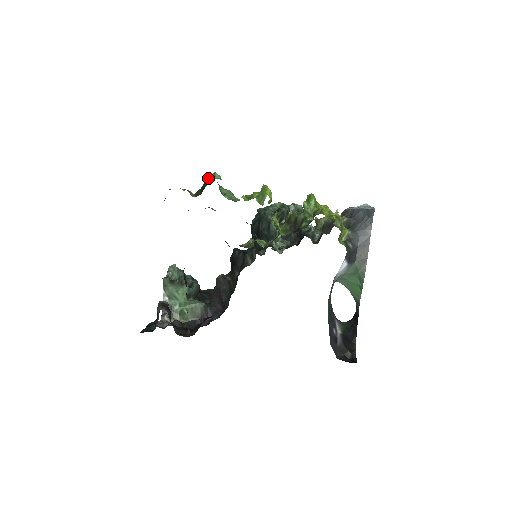
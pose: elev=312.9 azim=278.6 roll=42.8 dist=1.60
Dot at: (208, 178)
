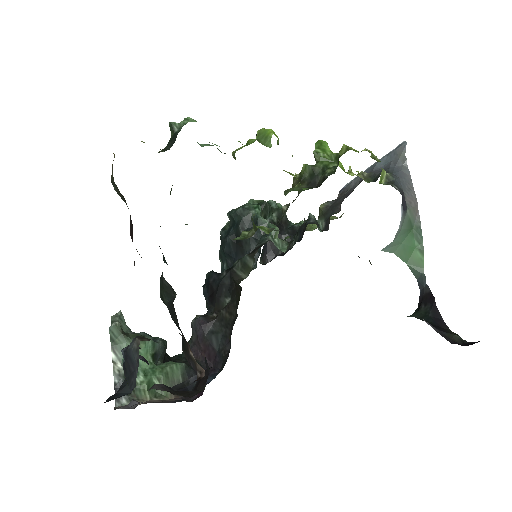
Dot at: (178, 124)
